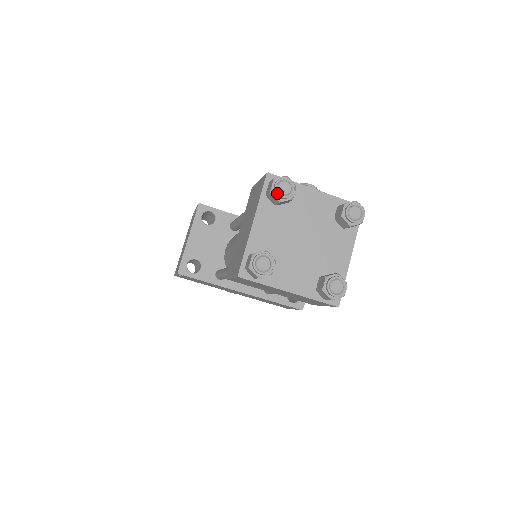
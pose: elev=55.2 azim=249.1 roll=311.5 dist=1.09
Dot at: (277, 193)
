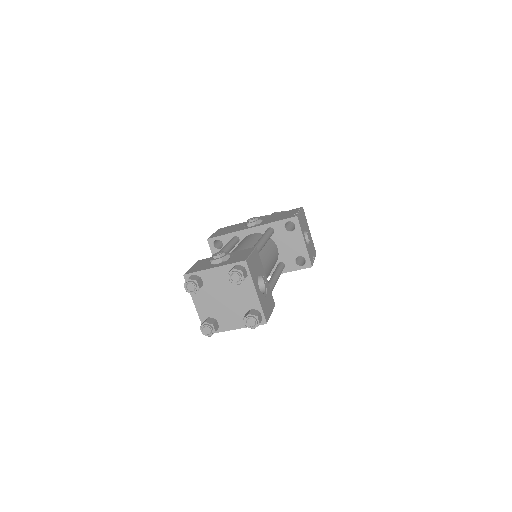
Dot at: occluded
